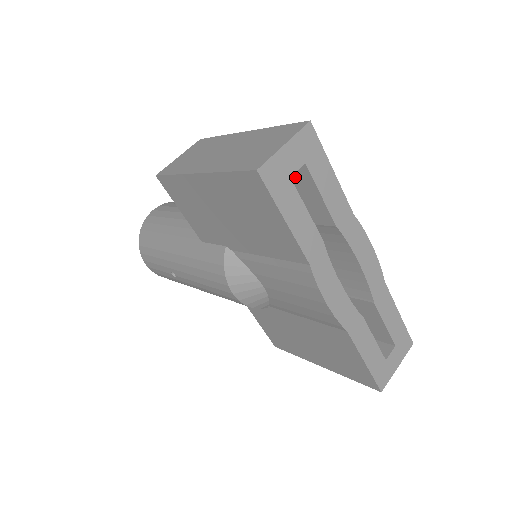
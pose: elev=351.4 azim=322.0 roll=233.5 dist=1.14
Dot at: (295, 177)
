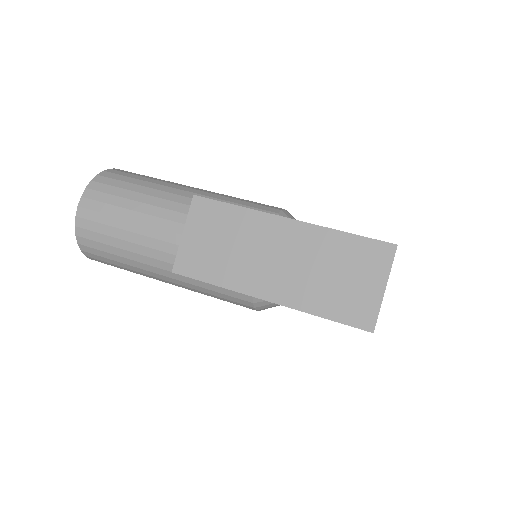
Dot at: occluded
